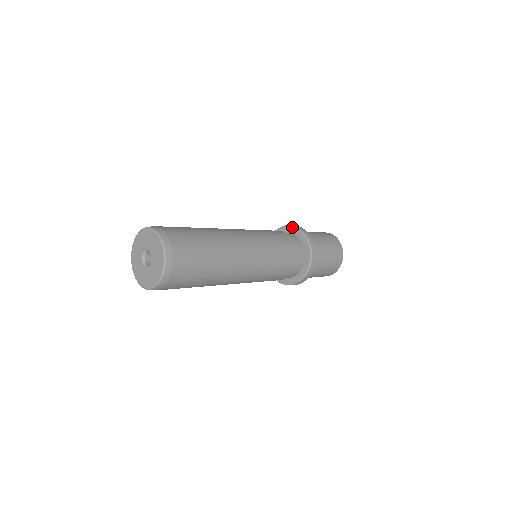
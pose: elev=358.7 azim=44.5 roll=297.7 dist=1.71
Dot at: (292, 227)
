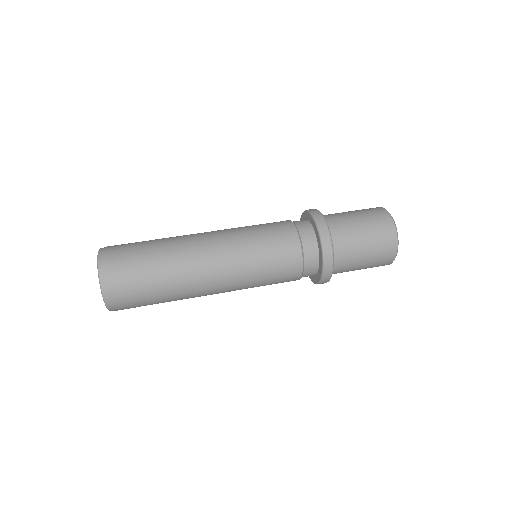
Dot at: (318, 235)
